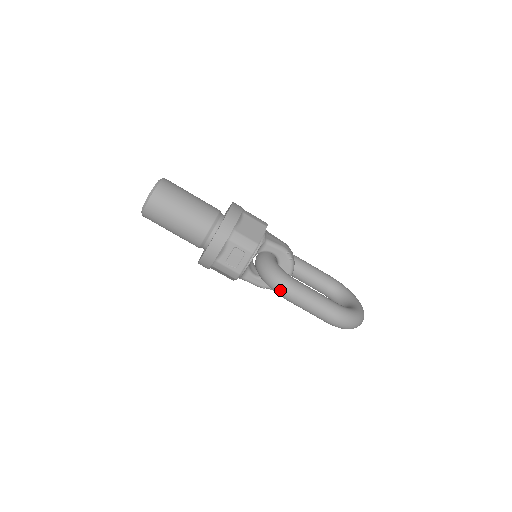
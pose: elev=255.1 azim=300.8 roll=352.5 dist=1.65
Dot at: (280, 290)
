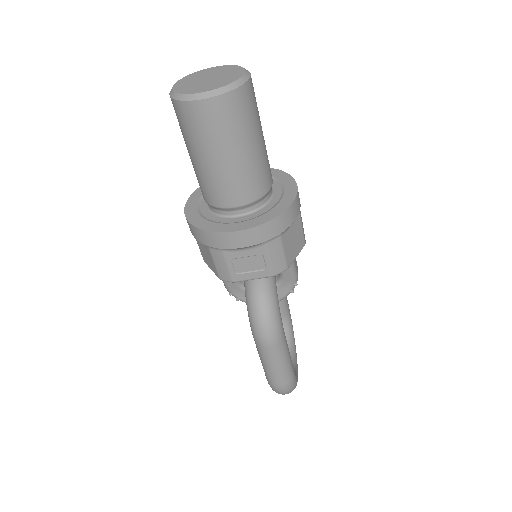
Dot at: (262, 332)
